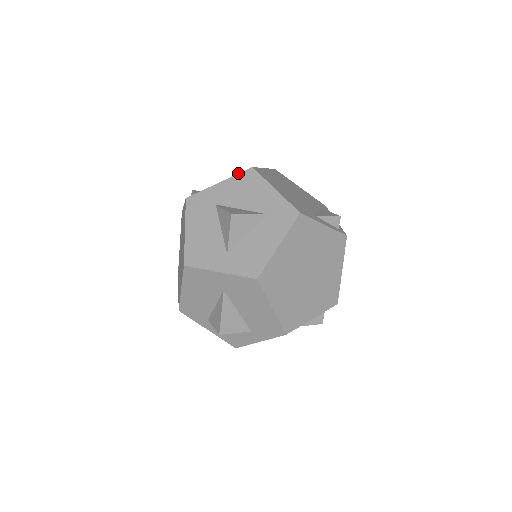
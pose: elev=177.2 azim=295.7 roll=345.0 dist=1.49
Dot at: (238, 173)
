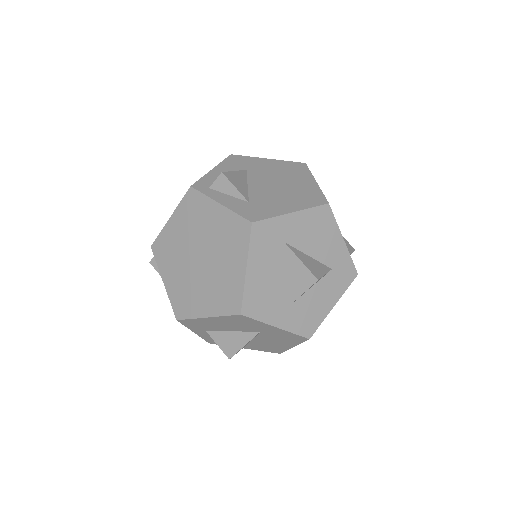
Dot at: (314, 206)
